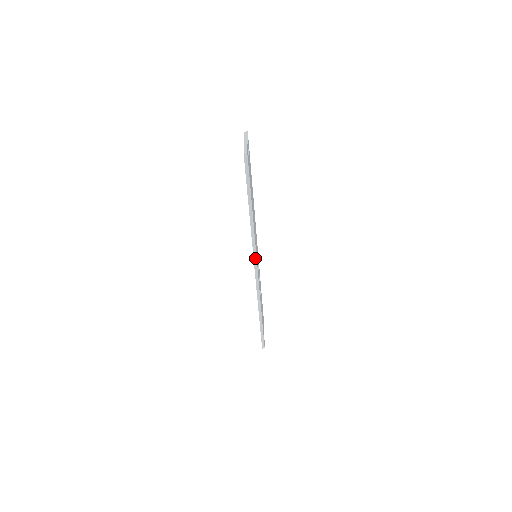
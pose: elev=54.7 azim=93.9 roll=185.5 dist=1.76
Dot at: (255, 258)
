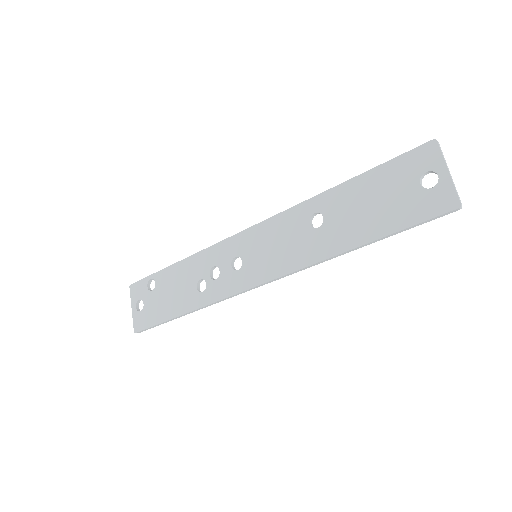
Dot at: (280, 278)
